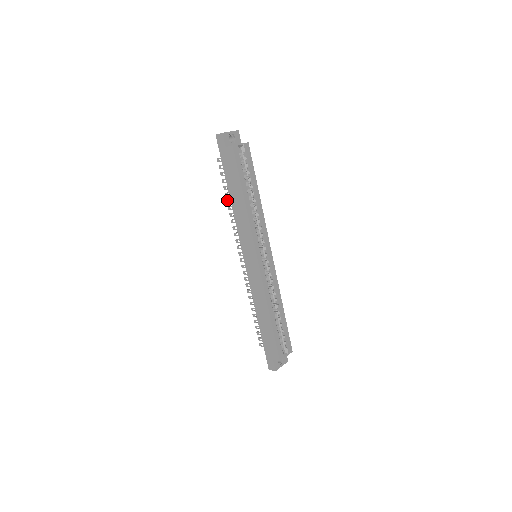
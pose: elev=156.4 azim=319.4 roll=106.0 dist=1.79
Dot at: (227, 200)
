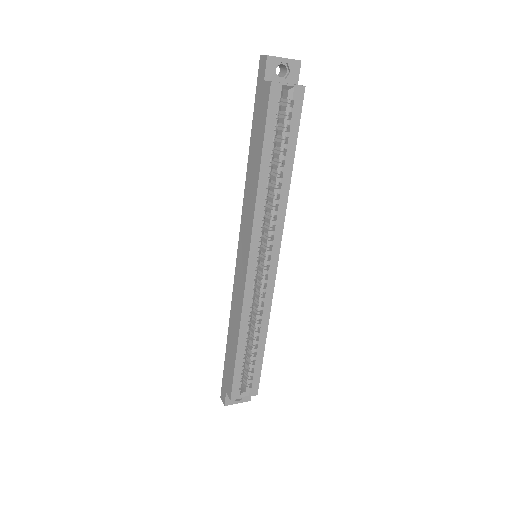
Dot at: occluded
